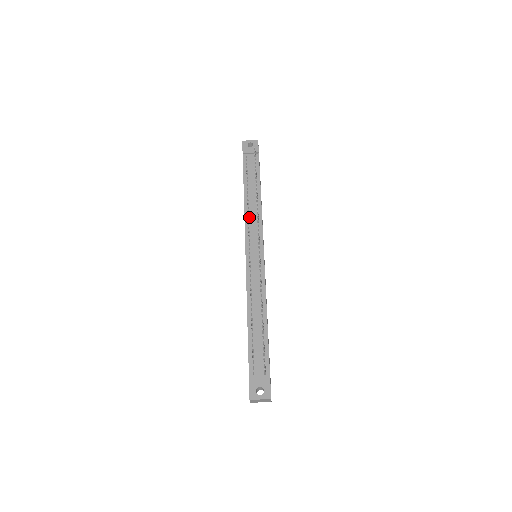
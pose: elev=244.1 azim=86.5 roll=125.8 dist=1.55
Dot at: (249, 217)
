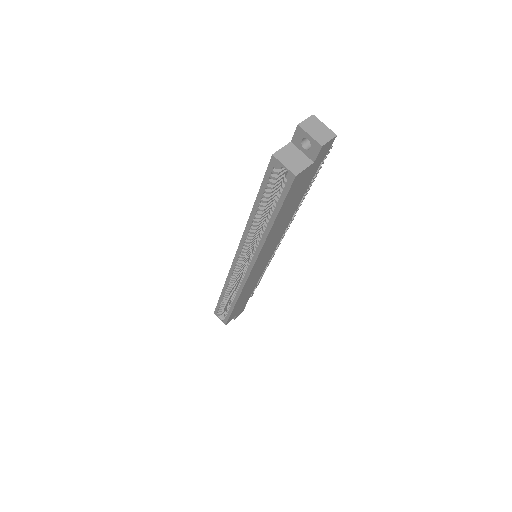
Dot at: occluded
